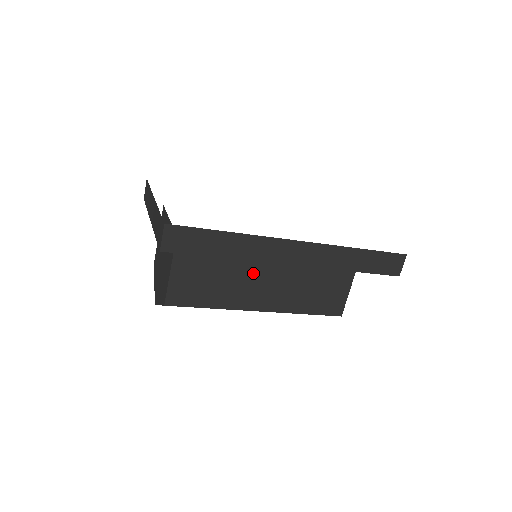
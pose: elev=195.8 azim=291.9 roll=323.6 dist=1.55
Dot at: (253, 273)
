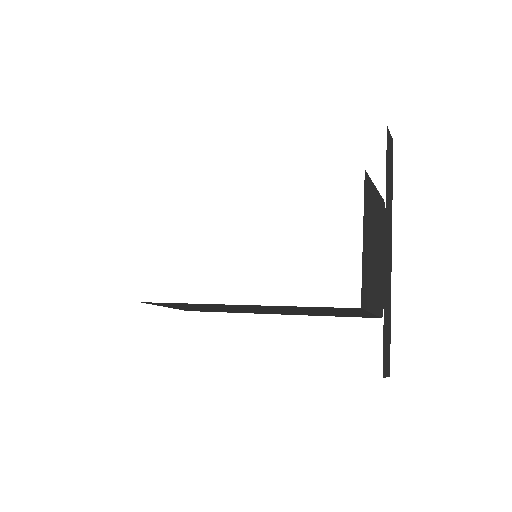
Dot at: (235, 308)
